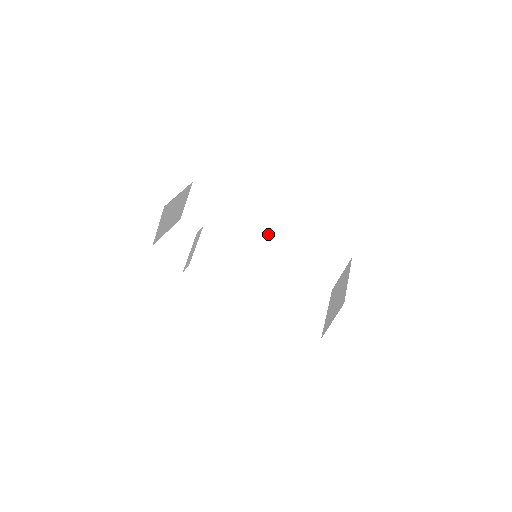
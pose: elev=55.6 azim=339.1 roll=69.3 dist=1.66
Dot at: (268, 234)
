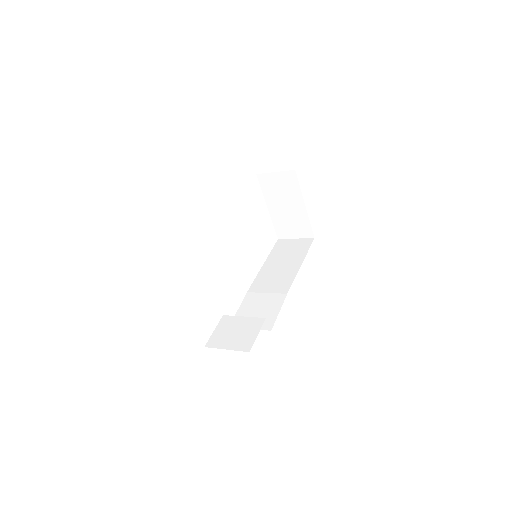
Dot at: occluded
